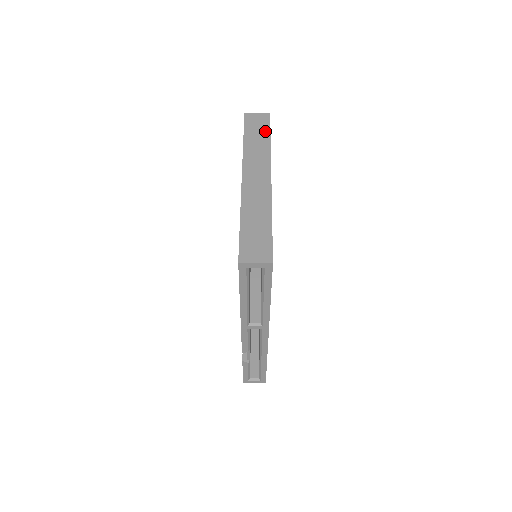
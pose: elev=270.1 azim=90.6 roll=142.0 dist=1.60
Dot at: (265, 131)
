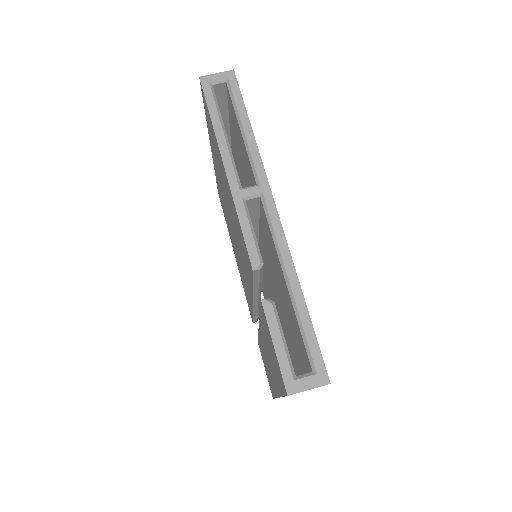
Dot at: occluded
